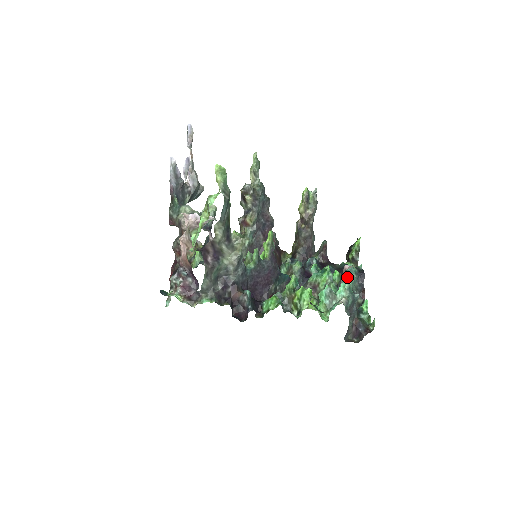
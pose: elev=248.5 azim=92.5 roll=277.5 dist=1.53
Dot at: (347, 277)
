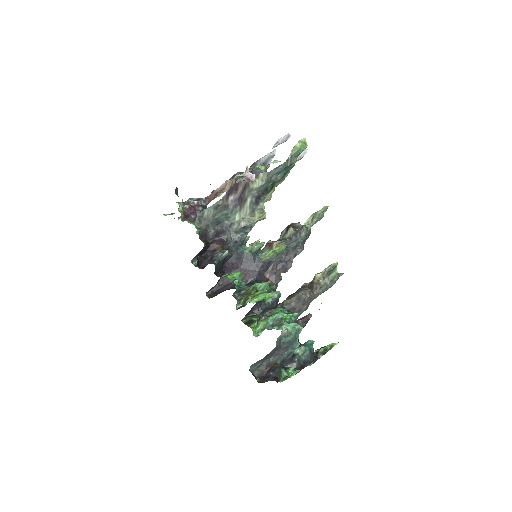
Dot at: occluded
